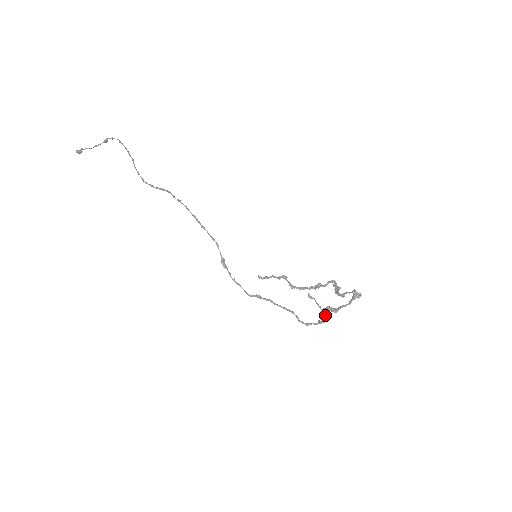
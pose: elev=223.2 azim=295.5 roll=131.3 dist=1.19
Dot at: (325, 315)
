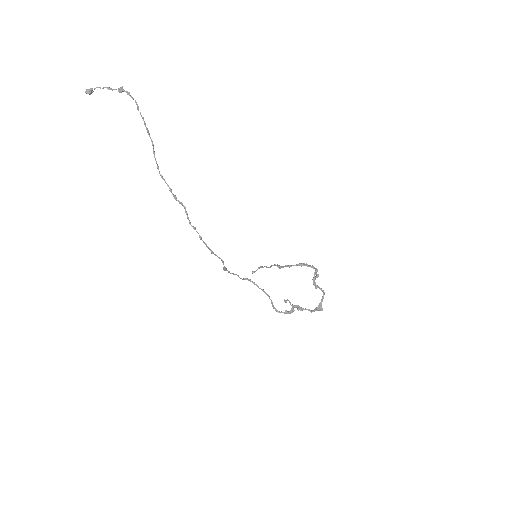
Dot at: (292, 310)
